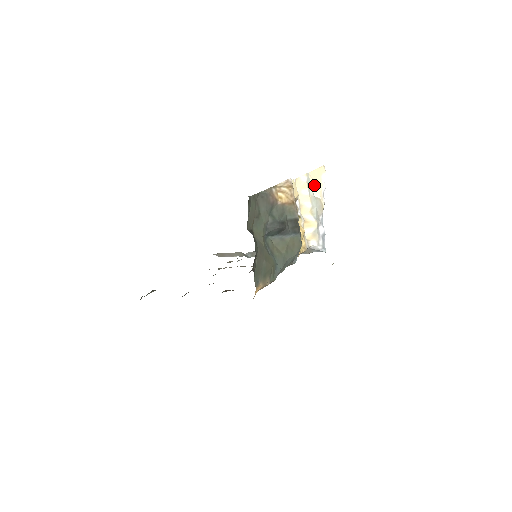
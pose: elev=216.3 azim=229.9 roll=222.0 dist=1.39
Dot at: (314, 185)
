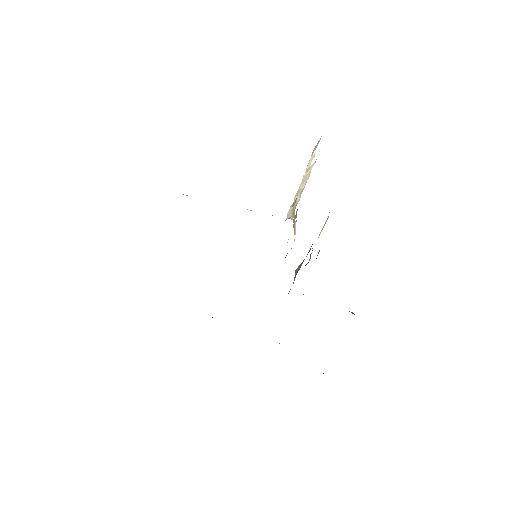
Dot at: (310, 159)
